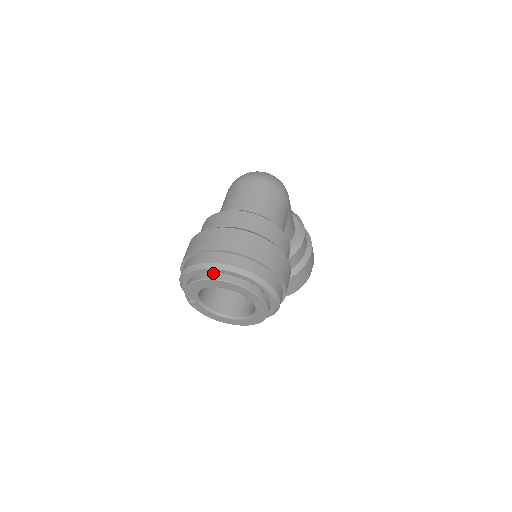
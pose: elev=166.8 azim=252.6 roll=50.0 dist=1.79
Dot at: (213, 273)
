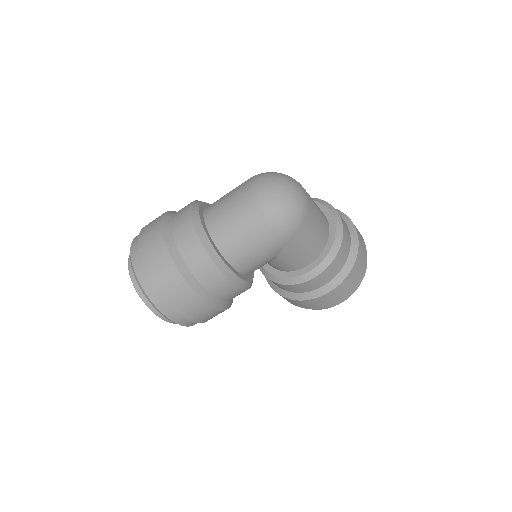
Dot at: occluded
